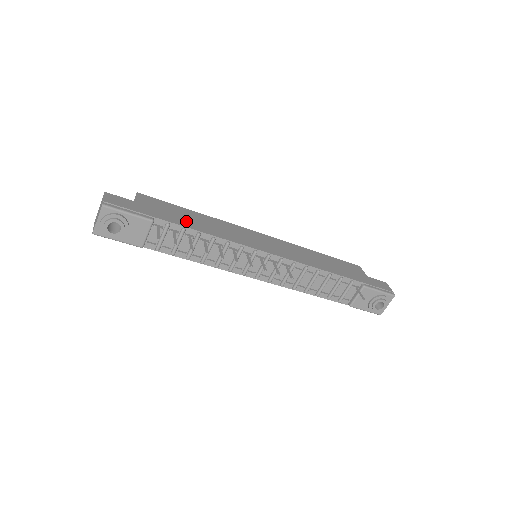
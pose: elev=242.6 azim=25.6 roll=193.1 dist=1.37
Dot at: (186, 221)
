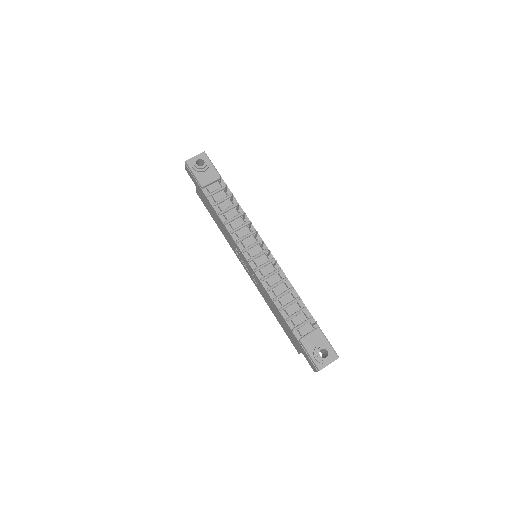
Dot at: occluded
